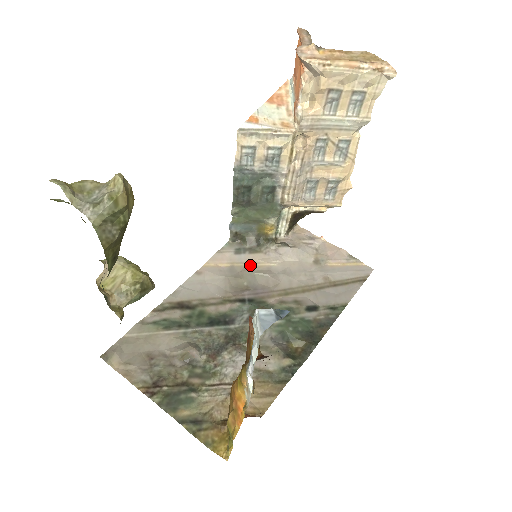
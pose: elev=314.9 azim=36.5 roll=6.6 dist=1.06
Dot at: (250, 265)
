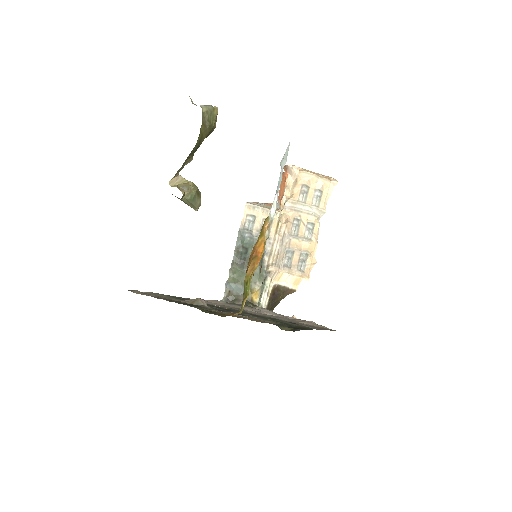
Dot at: (240, 308)
